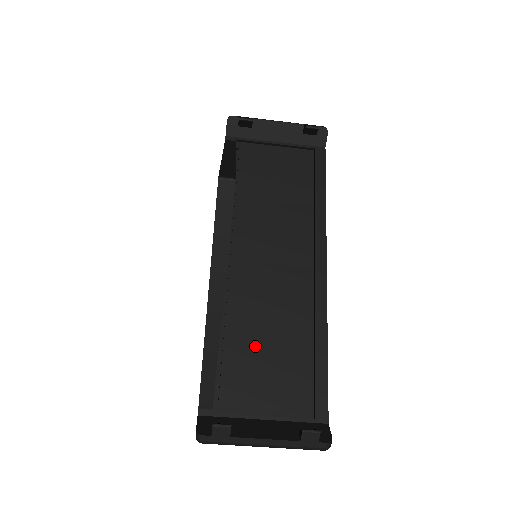
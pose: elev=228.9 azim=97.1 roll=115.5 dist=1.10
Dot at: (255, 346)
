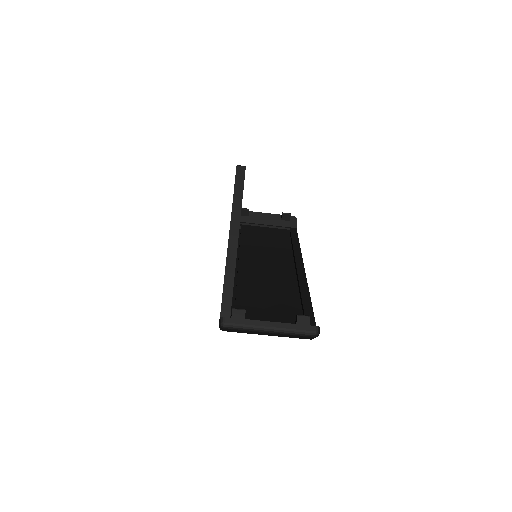
Dot at: (259, 297)
